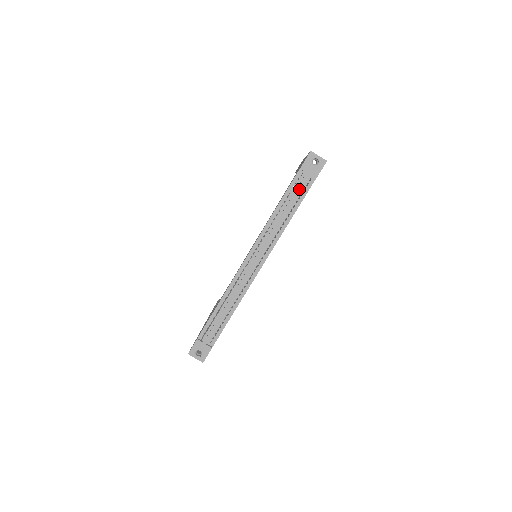
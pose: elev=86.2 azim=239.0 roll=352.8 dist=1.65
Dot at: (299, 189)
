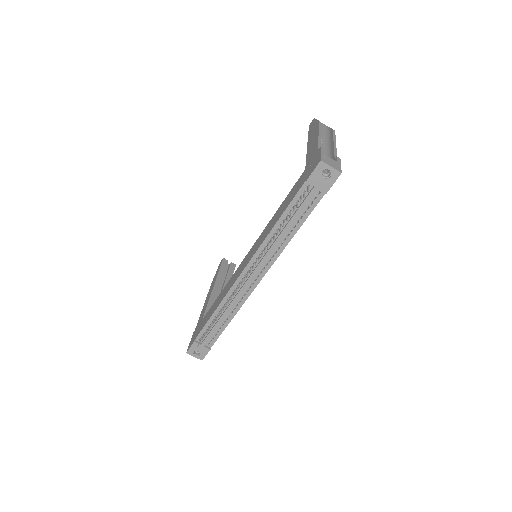
Dot at: (305, 204)
